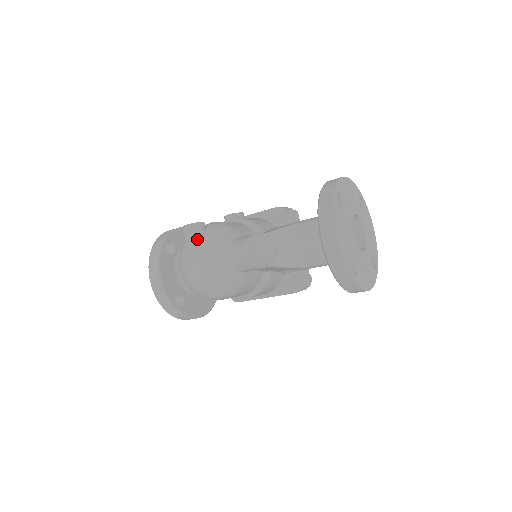
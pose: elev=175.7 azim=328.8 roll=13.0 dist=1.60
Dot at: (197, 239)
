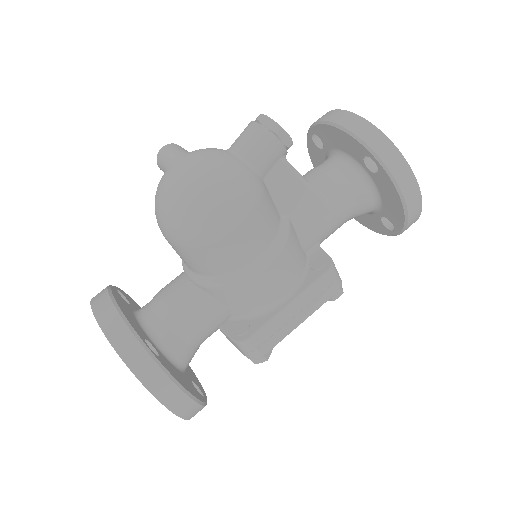
Dot at: (182, 149)
